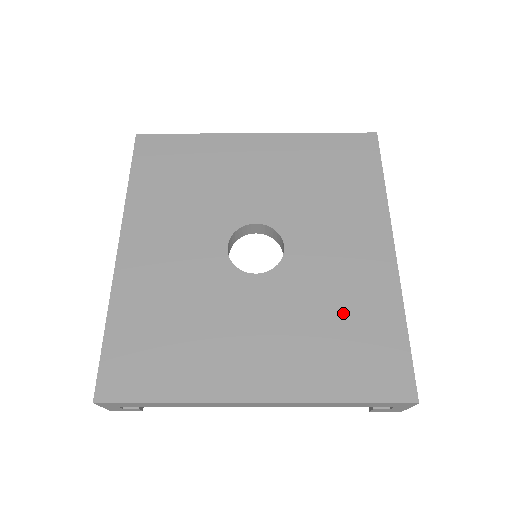
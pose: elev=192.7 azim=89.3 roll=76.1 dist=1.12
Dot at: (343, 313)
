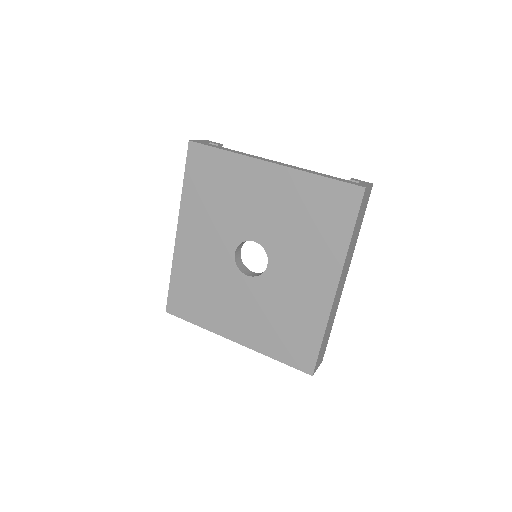
Dot at: (290, 317)
